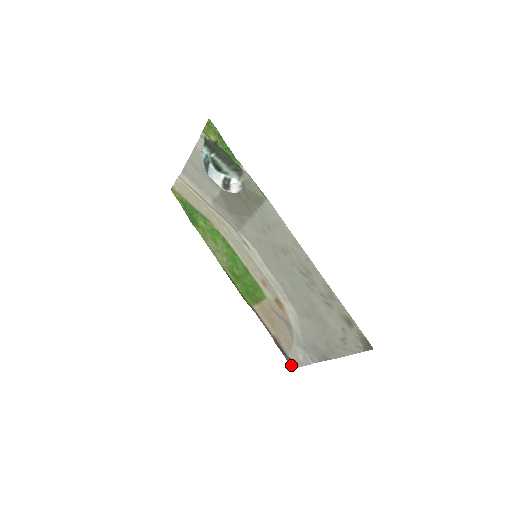
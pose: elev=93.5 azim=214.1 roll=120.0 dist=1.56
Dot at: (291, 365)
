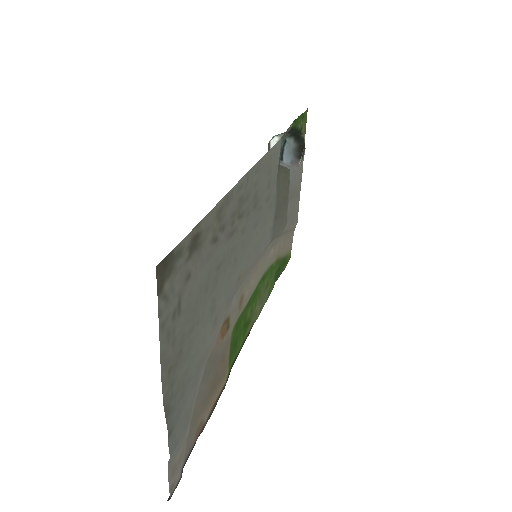
Dot at: occluded
